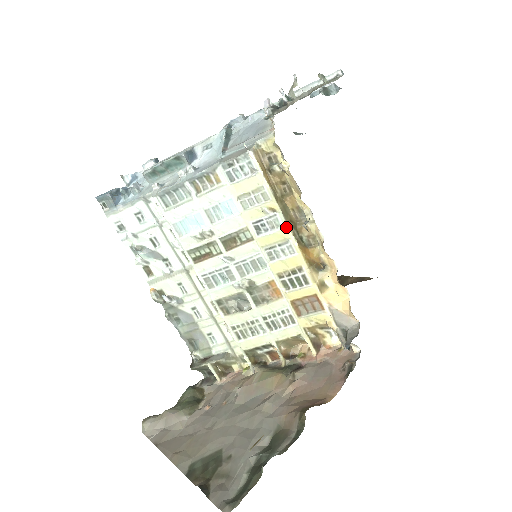
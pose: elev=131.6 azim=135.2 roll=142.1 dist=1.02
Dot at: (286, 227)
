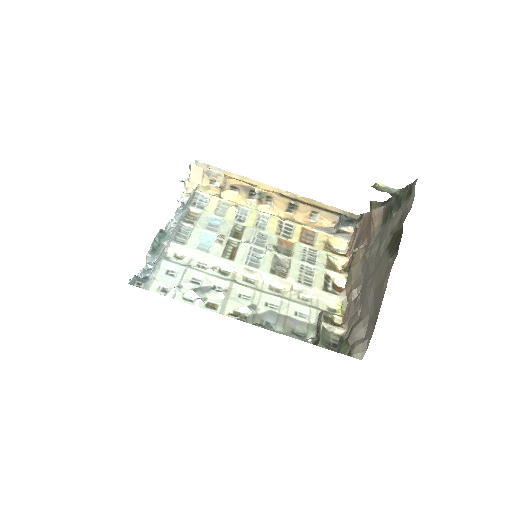
Dot at: (250, 209)
